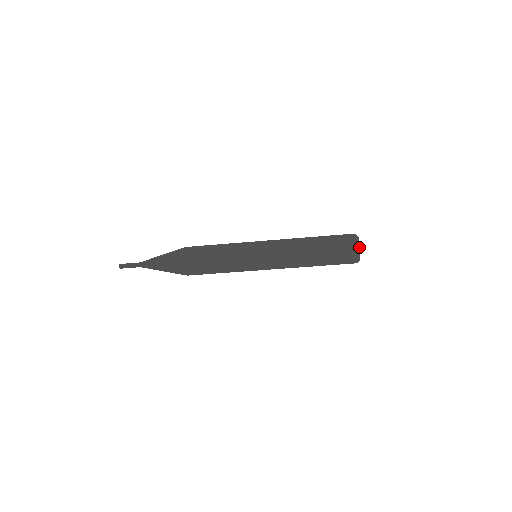
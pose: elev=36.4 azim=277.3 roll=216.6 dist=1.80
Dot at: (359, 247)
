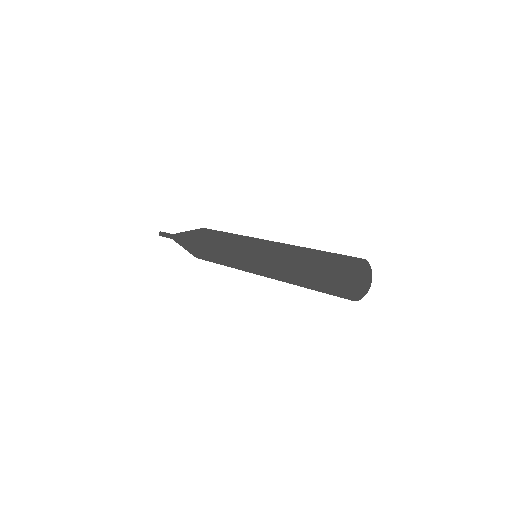
Dot at: (355, 299)
